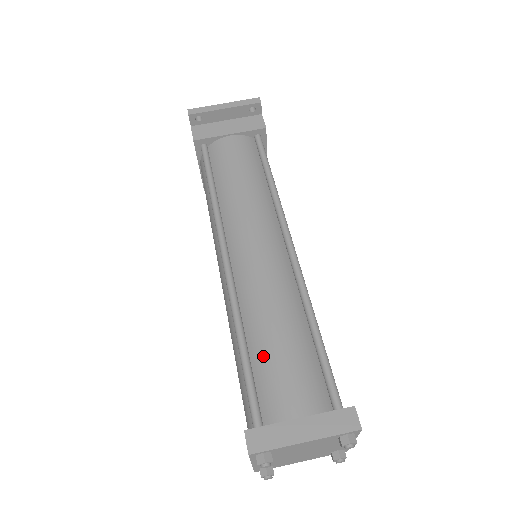
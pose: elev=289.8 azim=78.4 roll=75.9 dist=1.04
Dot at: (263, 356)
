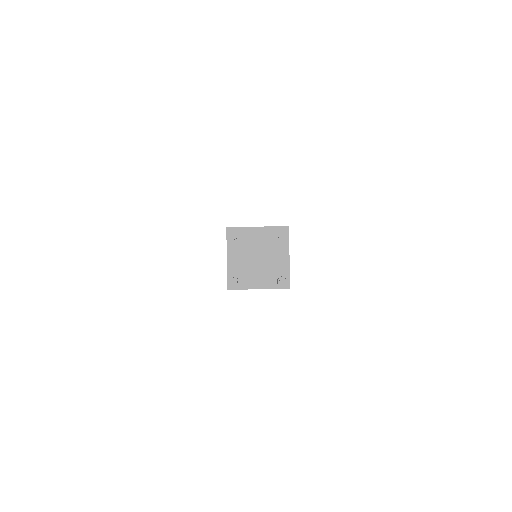
Dot at: occluded
